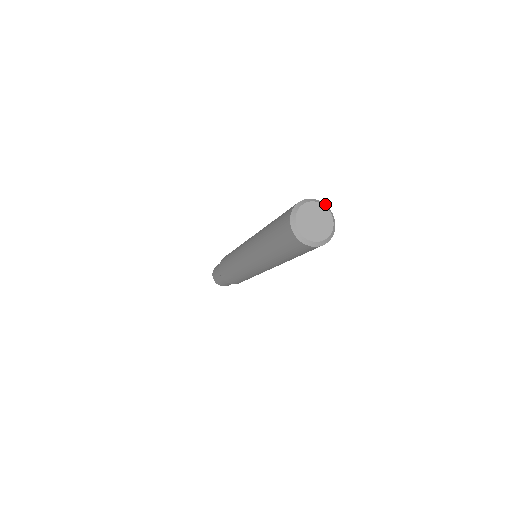
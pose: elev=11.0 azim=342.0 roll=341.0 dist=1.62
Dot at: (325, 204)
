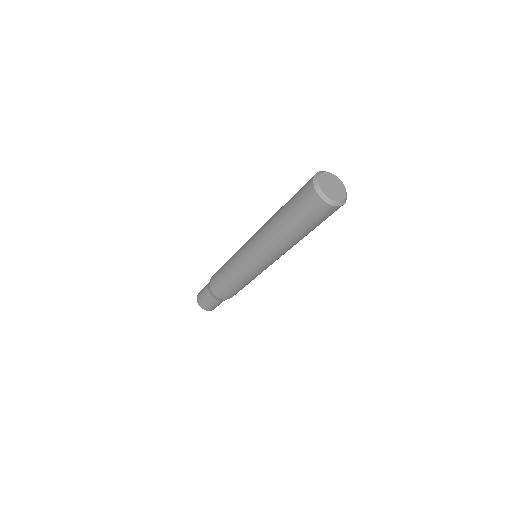
Dot at: (337, 178)
